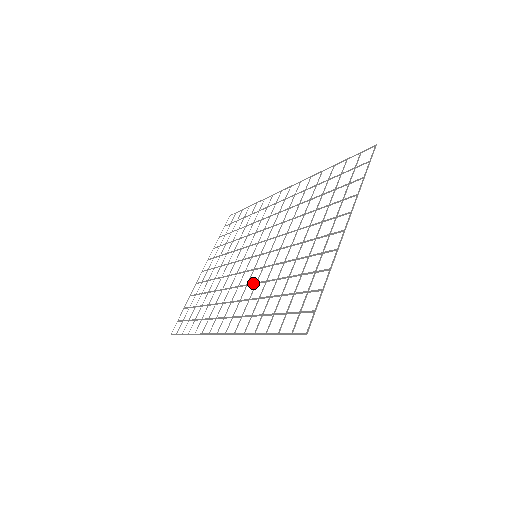
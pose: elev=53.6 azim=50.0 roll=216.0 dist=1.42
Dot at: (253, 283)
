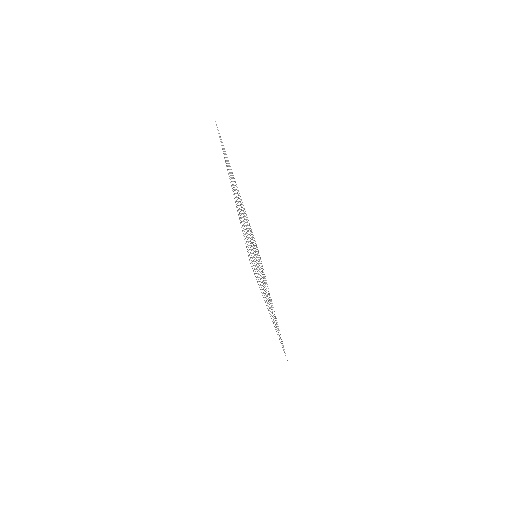
Dot at: occluded
